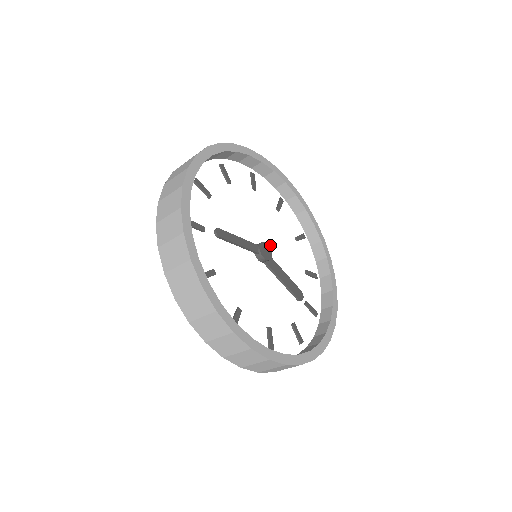
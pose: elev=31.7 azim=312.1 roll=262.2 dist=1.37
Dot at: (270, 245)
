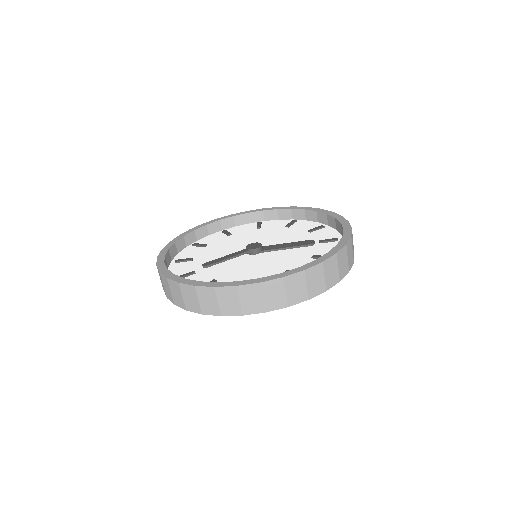
Dot at: (262, 243)
